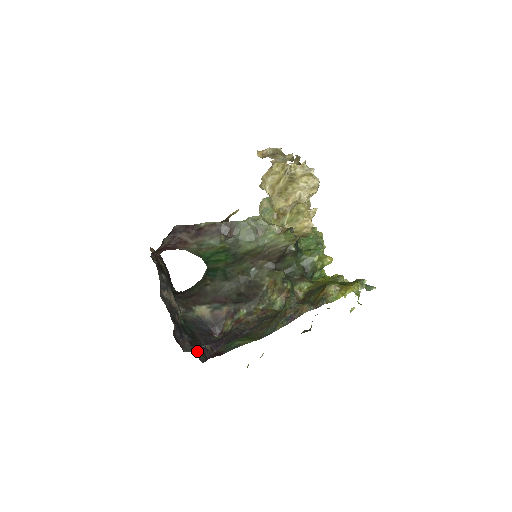
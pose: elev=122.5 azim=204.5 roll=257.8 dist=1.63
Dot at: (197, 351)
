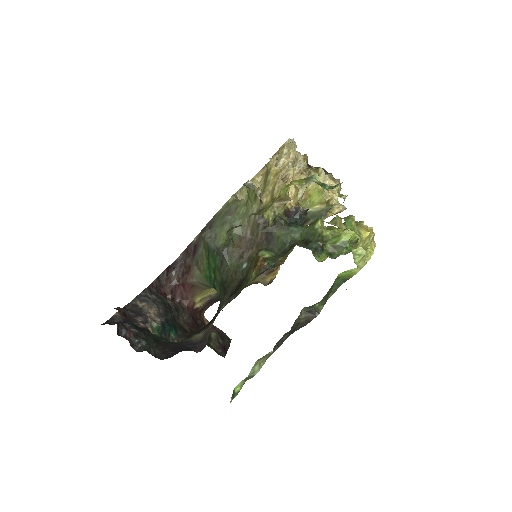
Dot at: (135, 340)
